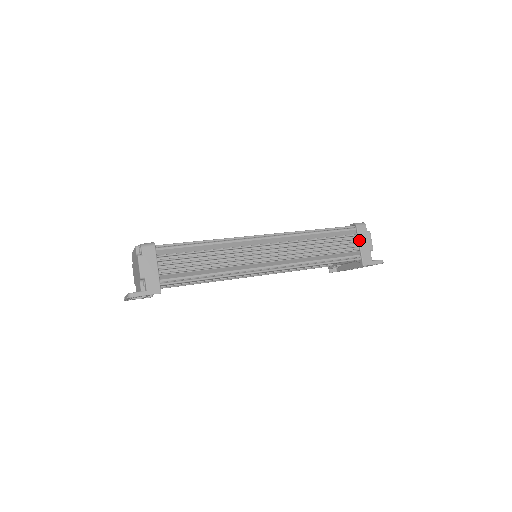
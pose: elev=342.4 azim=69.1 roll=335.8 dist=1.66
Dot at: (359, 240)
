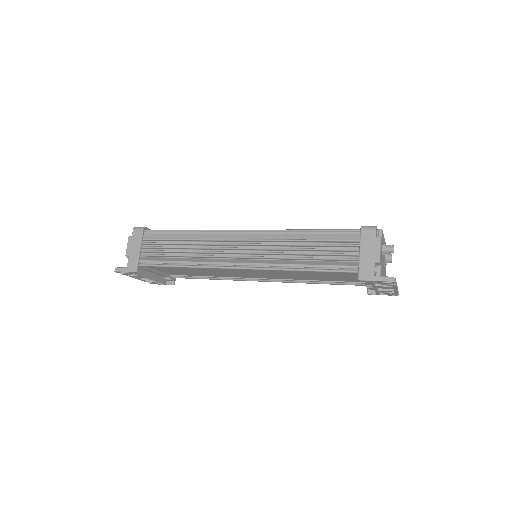
Dot at: (360, 247)
